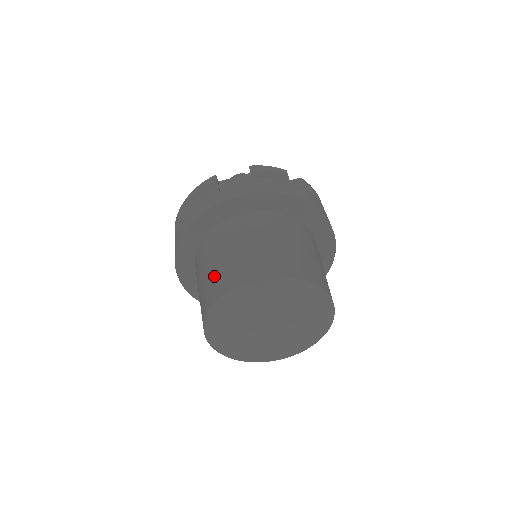
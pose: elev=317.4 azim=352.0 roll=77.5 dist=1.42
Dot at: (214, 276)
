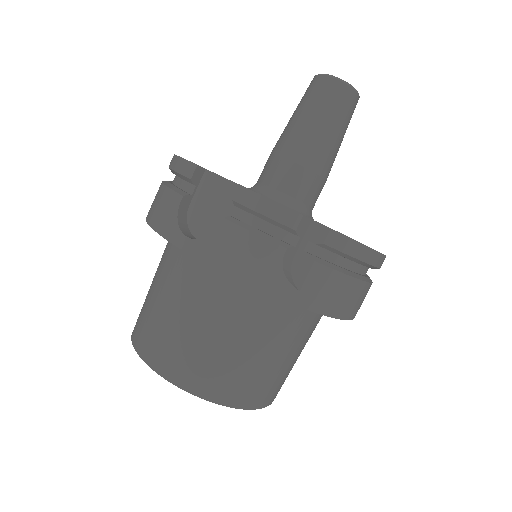
Dot at: (144, 307)
